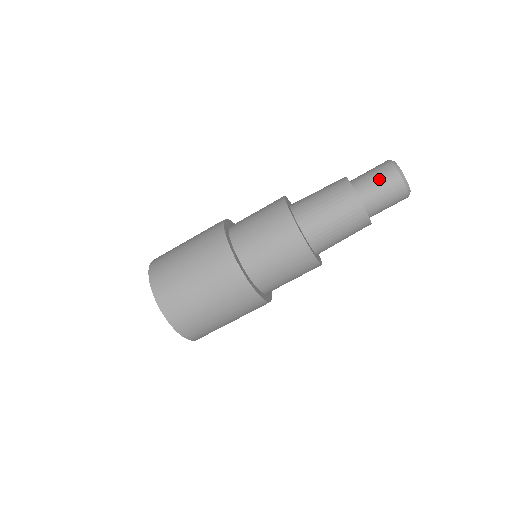
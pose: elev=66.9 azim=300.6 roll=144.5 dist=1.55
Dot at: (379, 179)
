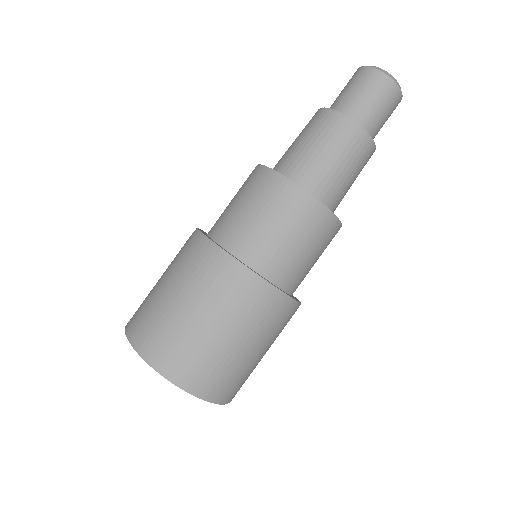
Dot at: (377, 99)
